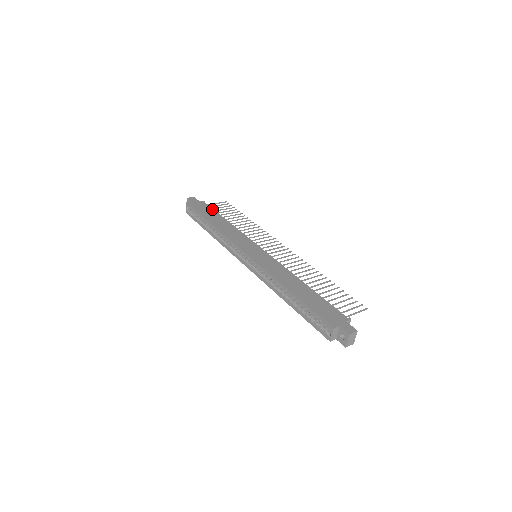
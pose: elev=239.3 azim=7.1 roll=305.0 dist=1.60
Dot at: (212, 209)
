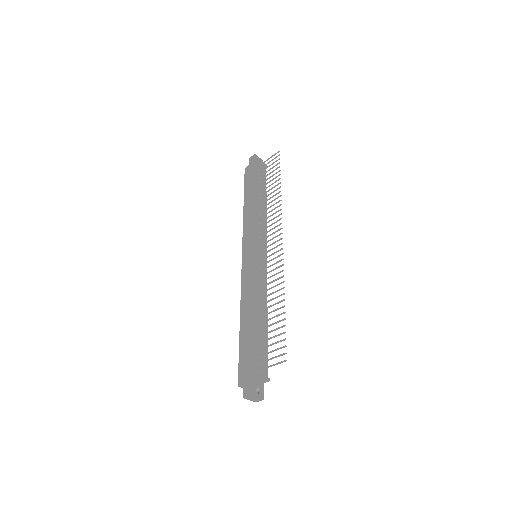
Dot at: (256, 176)
